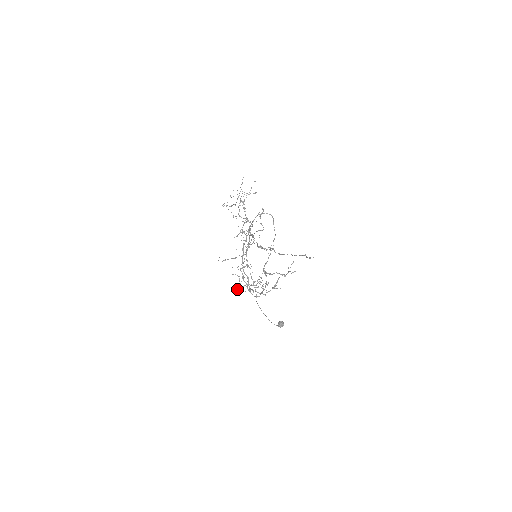
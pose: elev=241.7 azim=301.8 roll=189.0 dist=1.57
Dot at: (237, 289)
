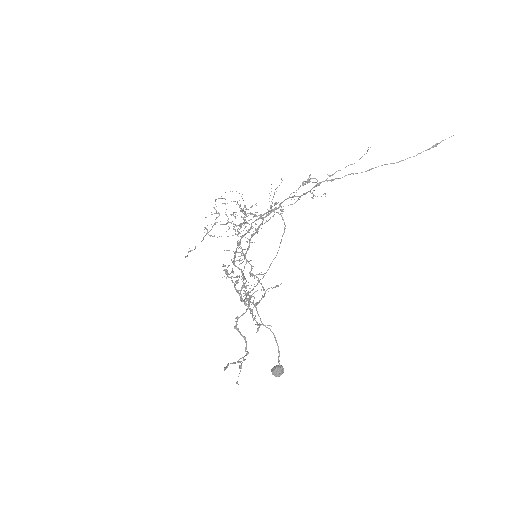
Dot at: (227, 272)
